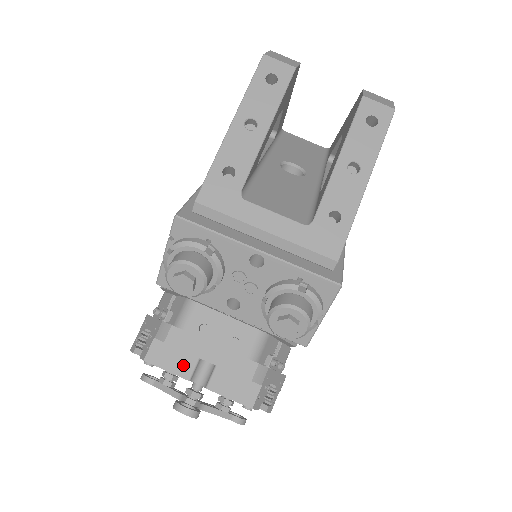
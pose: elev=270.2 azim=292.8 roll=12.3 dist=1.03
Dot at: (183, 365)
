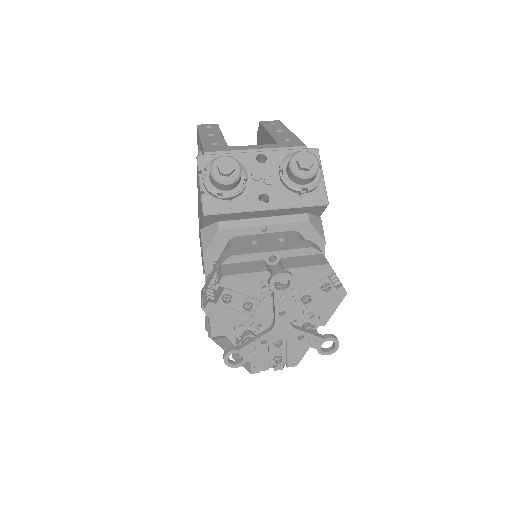
Dot at: (256, 267)
